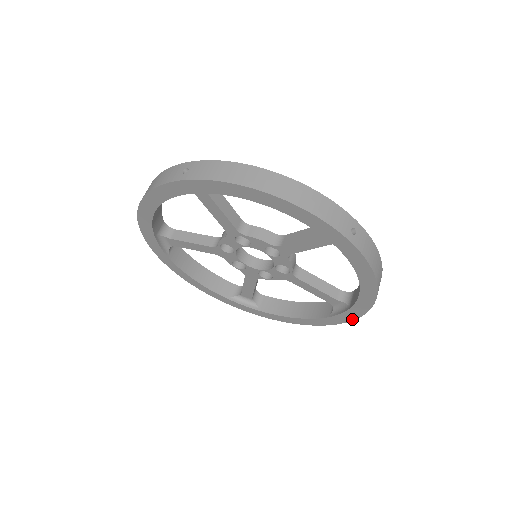
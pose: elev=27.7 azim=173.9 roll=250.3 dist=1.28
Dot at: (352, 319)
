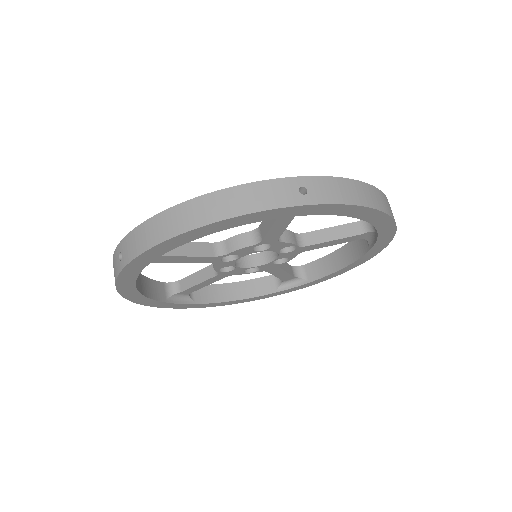
Dot at: (391, 239)
